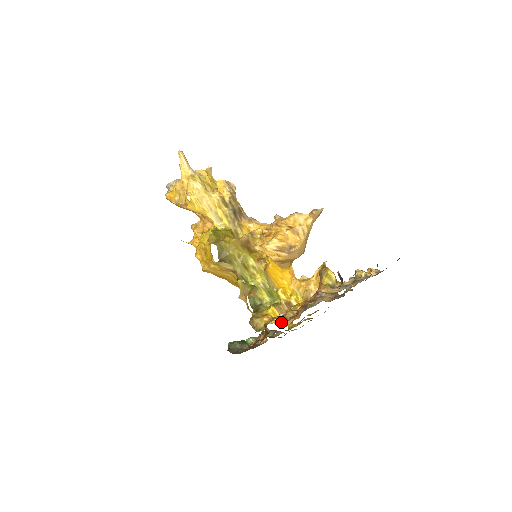
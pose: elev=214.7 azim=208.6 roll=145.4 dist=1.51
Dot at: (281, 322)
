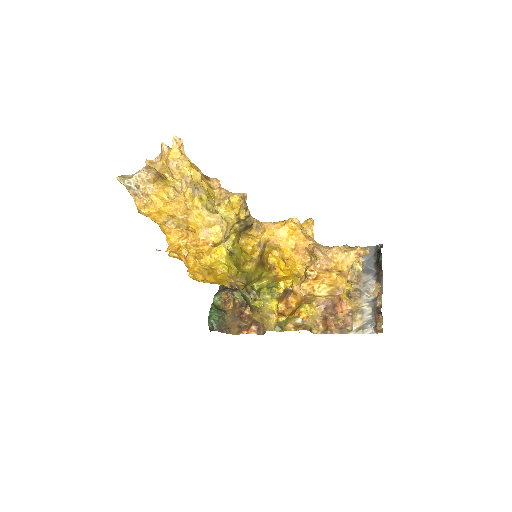
Dot at: (278, 306)
